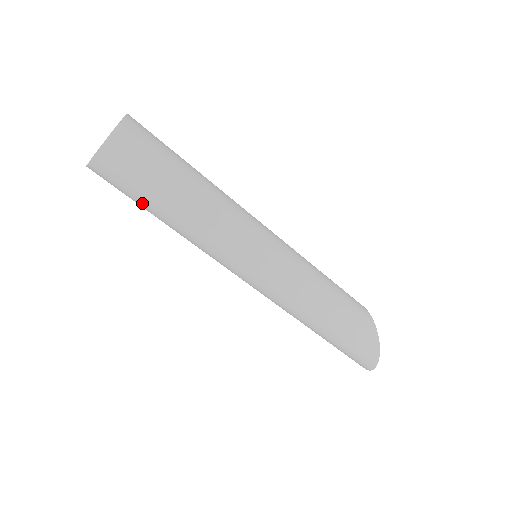
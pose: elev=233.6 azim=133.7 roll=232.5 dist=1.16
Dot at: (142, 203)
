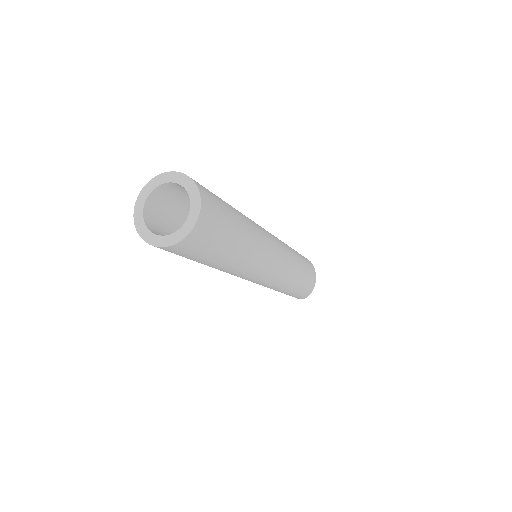
Dot at: occluded
